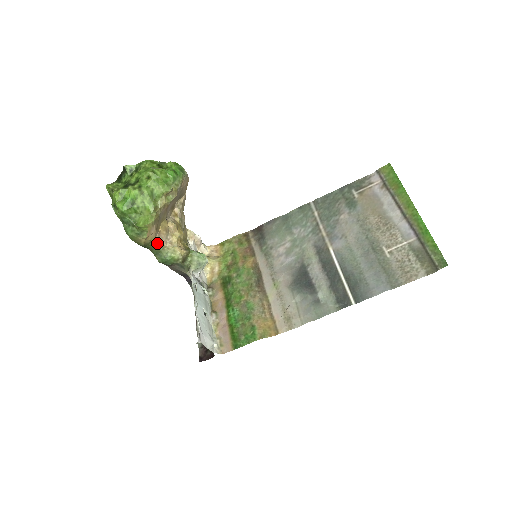
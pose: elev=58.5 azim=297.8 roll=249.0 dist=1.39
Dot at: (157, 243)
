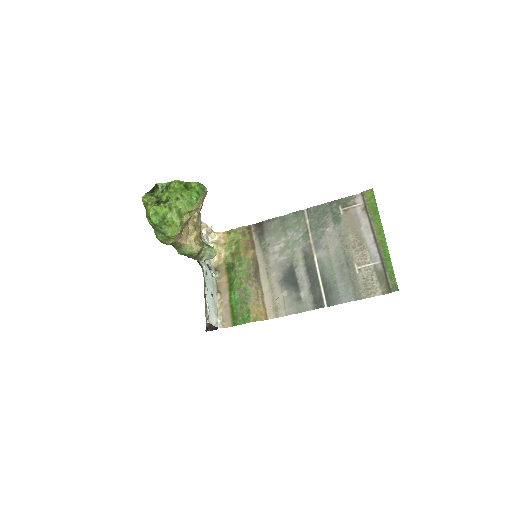
Dot at: (179, 243)
